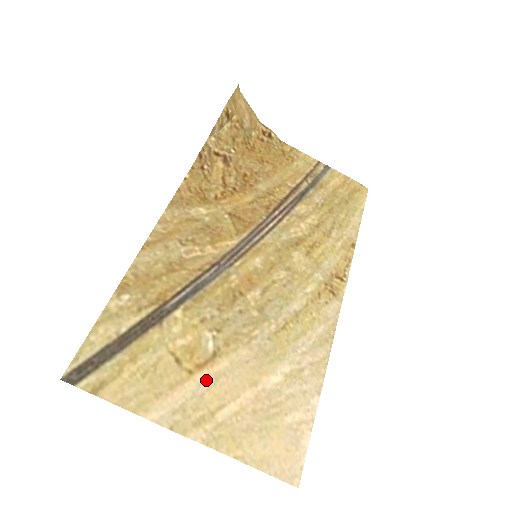
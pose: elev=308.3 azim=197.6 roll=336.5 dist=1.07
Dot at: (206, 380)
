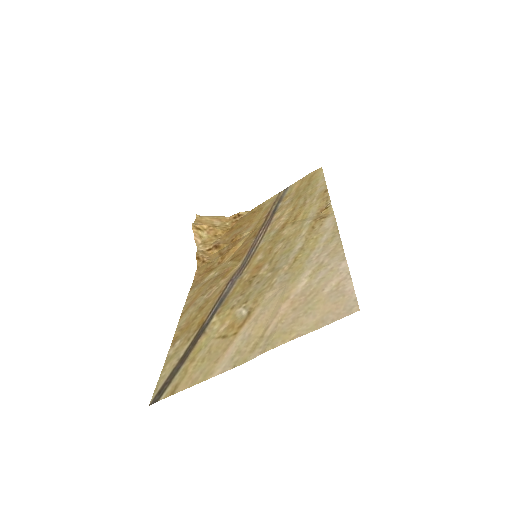
Dot at: (248, 327)
